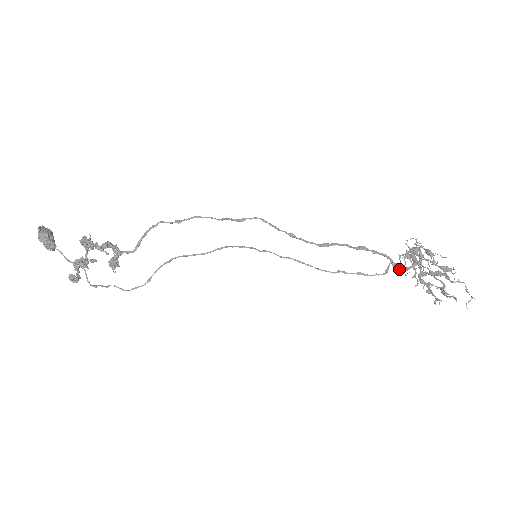
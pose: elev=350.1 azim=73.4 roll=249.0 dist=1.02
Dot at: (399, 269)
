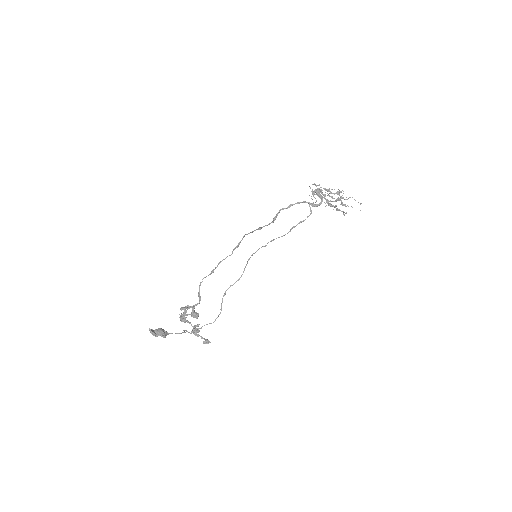
Dot at: (316, 206)
